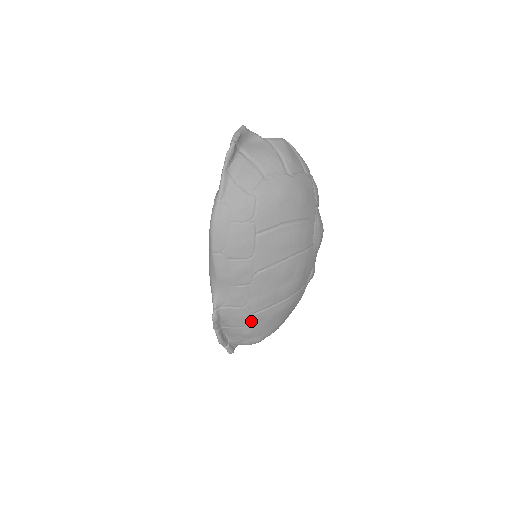
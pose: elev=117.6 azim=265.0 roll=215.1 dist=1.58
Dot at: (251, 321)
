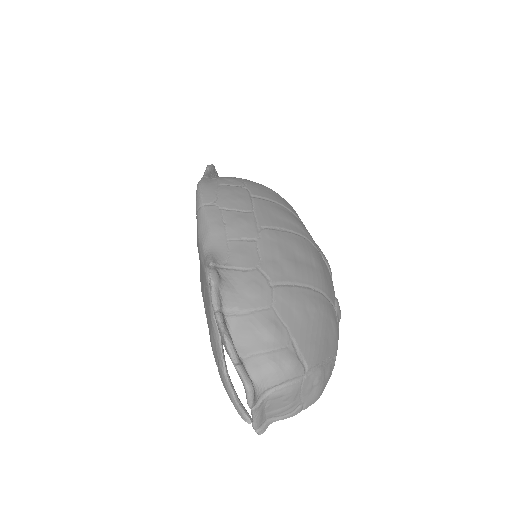
Dot at: (271, 300)
